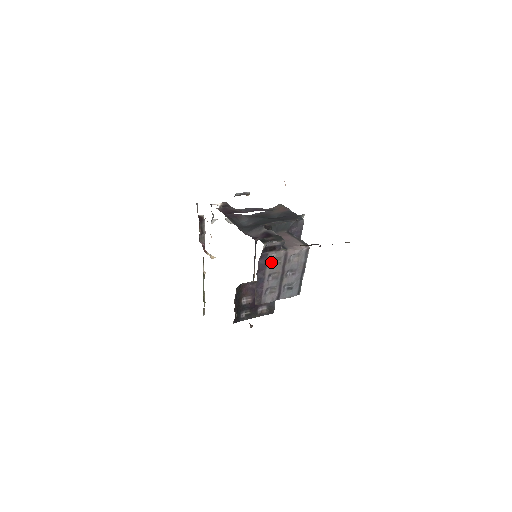
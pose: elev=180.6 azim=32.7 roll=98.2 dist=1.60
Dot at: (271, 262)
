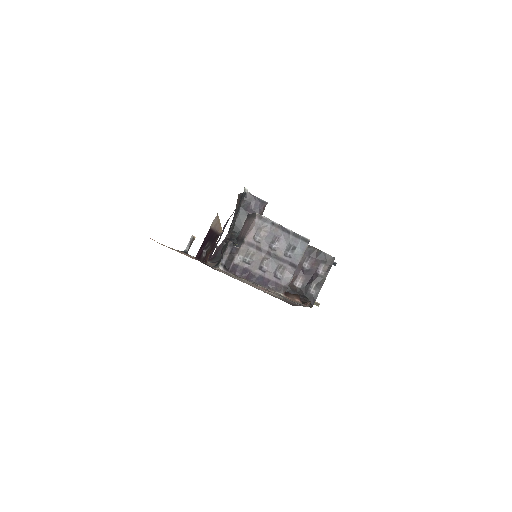
Dot at: (247, 262)
